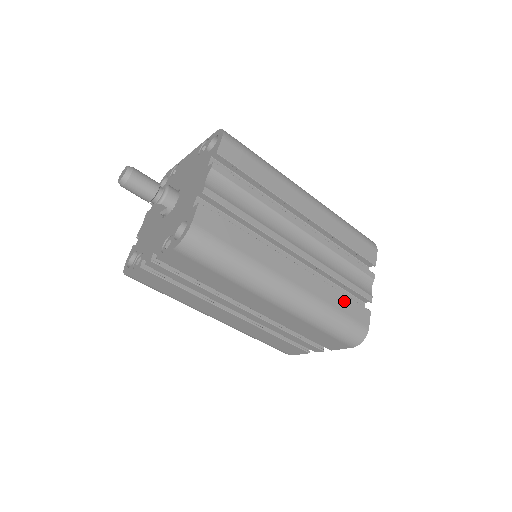
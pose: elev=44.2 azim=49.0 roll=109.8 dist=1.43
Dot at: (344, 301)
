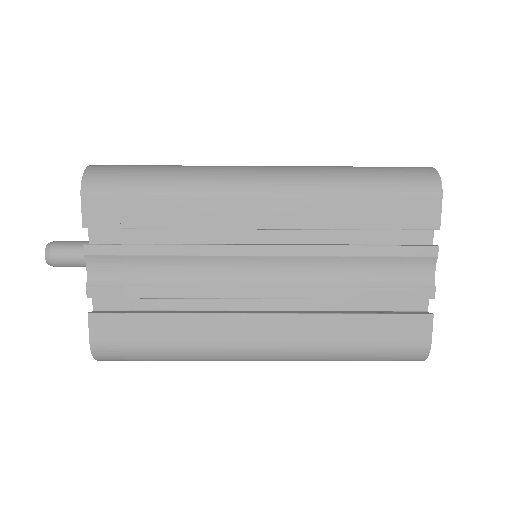
Dot at: (369, 325)
